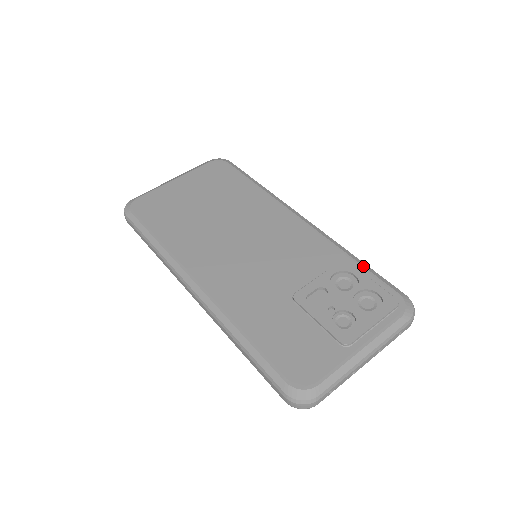
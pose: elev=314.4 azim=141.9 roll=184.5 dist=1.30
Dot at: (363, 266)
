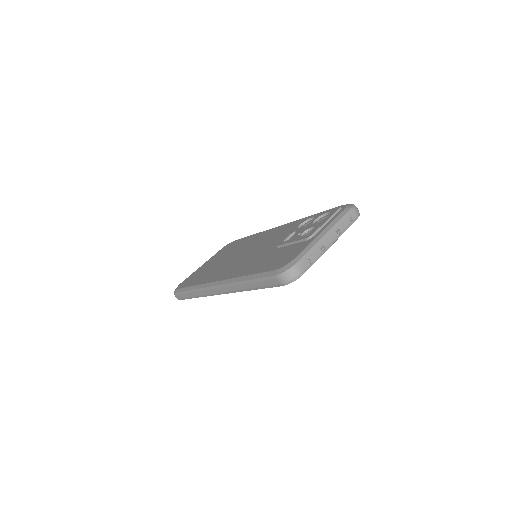
Dot at: occluded
